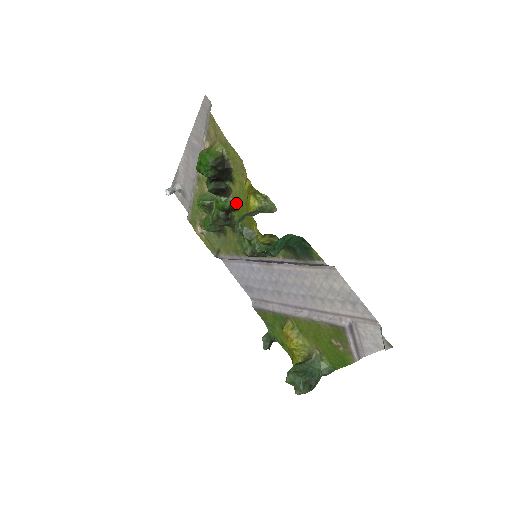
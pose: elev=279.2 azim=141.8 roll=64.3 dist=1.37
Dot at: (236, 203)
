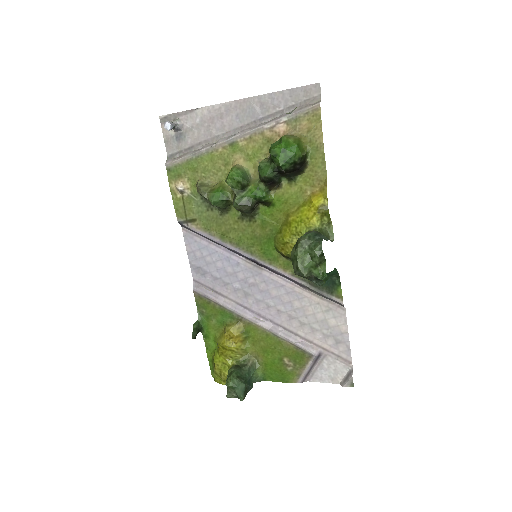
Dot at: (276, 201)
